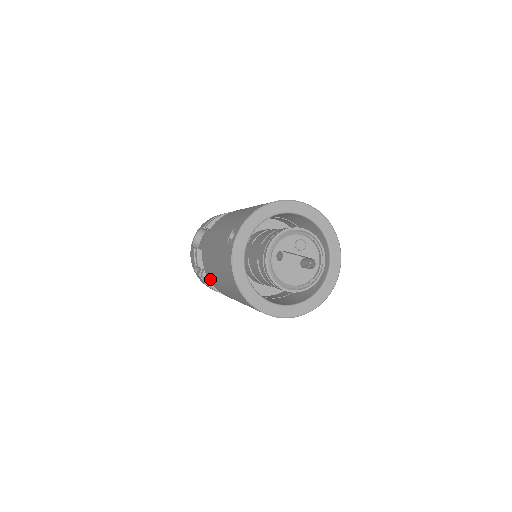
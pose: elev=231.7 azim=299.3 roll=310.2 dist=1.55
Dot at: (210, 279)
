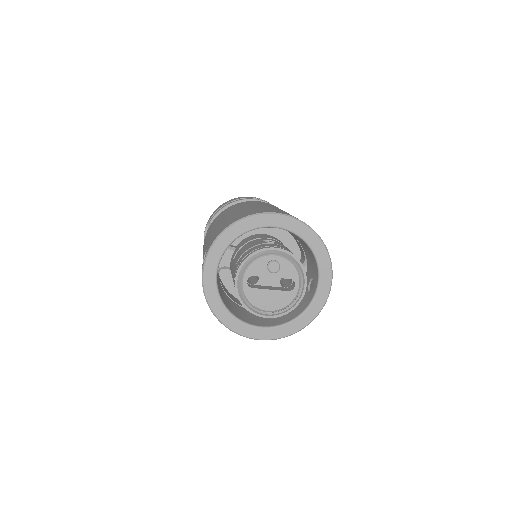
Dot at: occluded
